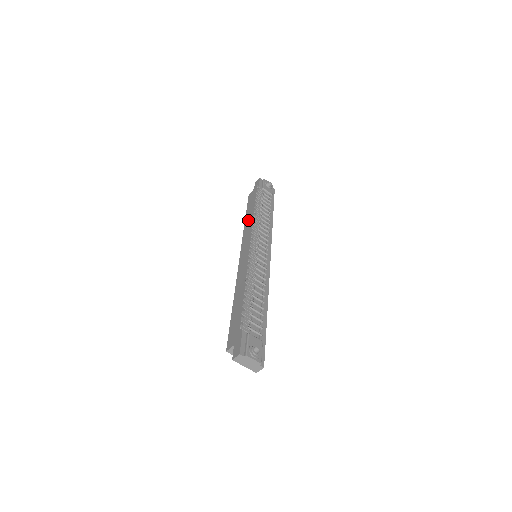
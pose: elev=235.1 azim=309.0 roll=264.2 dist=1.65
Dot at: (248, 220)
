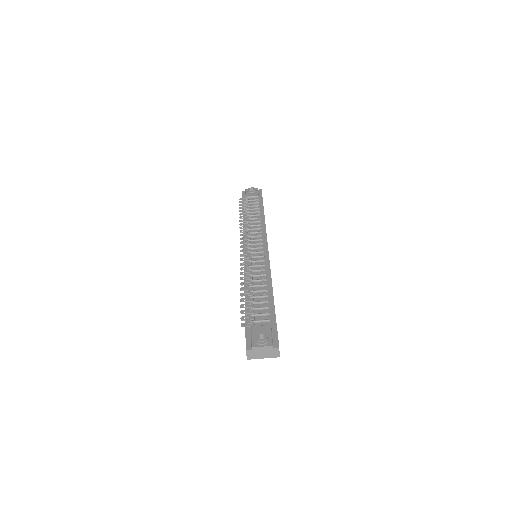
Dot at: occluded
